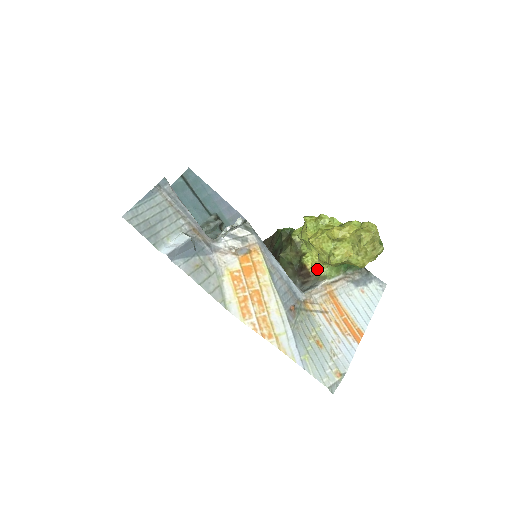
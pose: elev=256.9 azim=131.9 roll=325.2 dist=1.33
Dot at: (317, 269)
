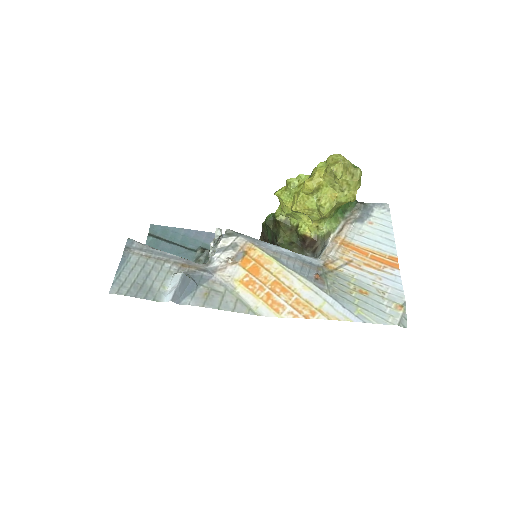
Dot at: (317, 231)
